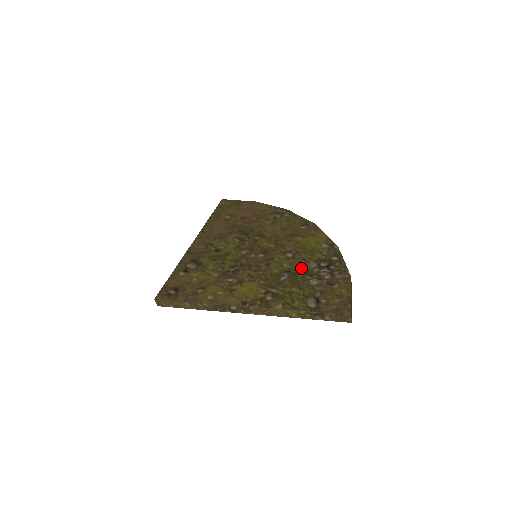
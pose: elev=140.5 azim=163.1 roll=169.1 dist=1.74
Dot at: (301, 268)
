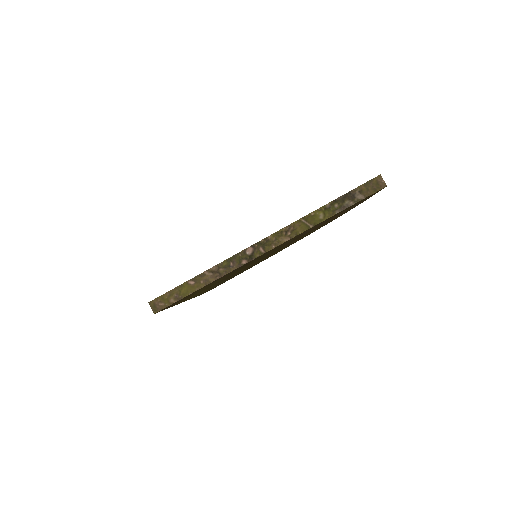
Dot at: occluded
